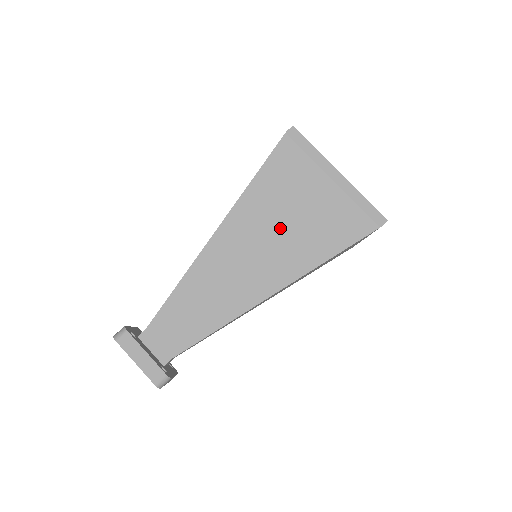
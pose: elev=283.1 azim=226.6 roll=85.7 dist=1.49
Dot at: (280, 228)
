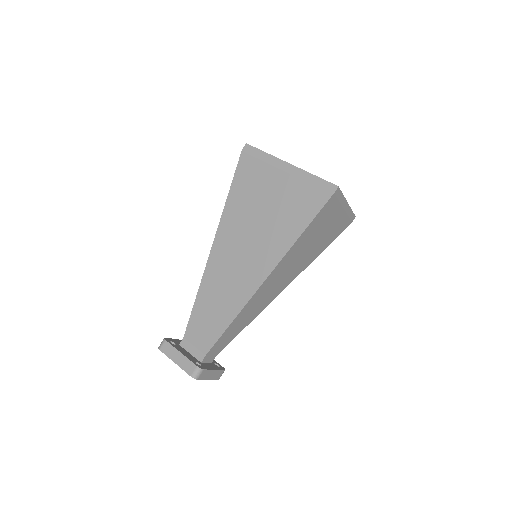
Dot at: (256, 225)
